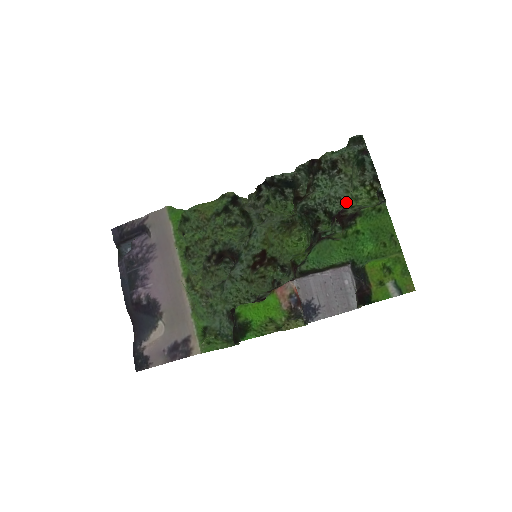
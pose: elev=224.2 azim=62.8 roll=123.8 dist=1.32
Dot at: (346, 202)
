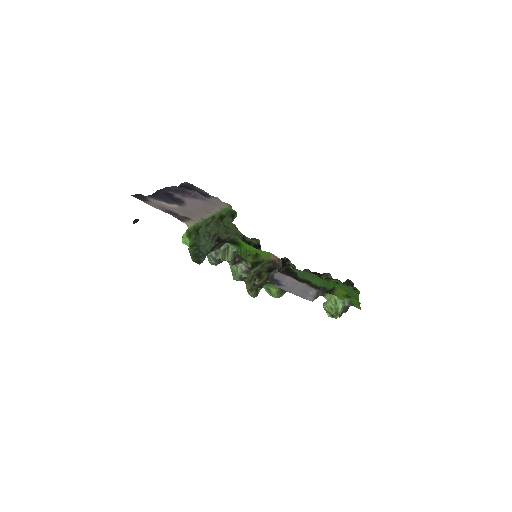
Dot at: occluded
